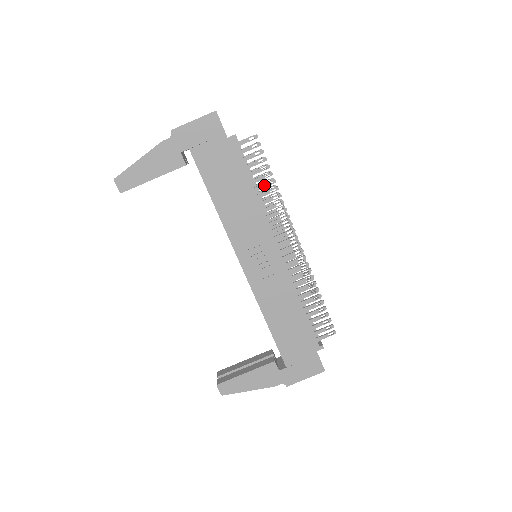
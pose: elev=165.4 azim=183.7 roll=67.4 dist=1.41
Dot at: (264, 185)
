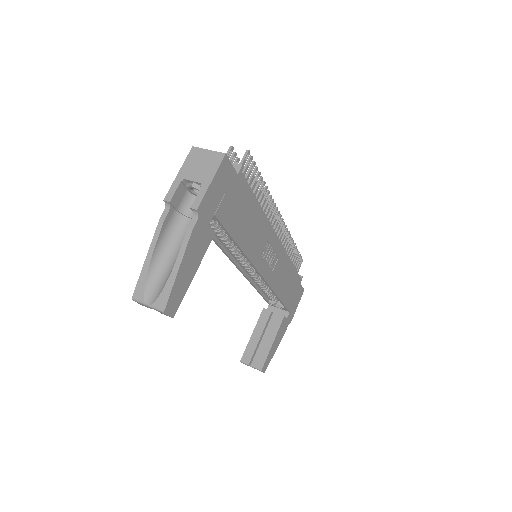
Dot at: (260, 193)
